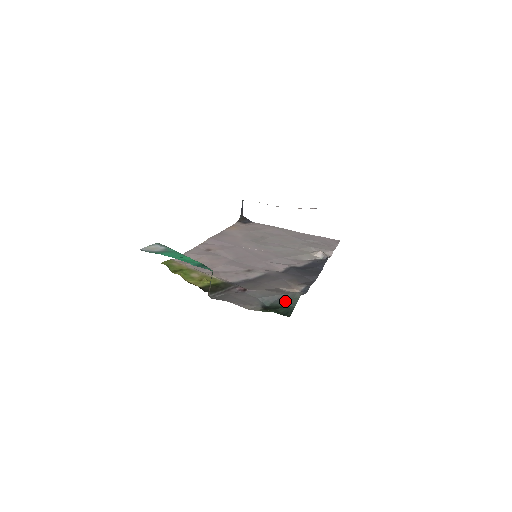
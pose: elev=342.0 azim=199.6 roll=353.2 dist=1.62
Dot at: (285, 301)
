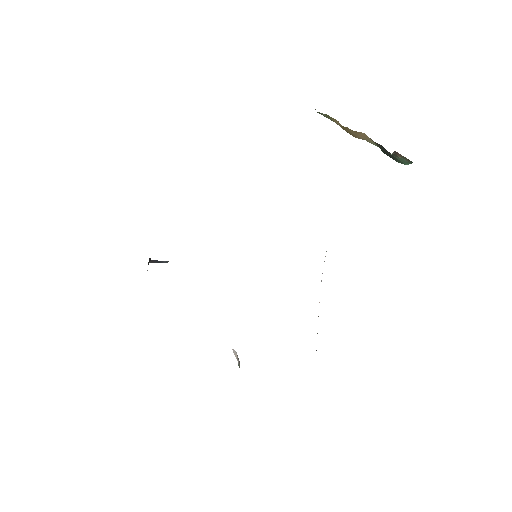
Dot at: occluded
